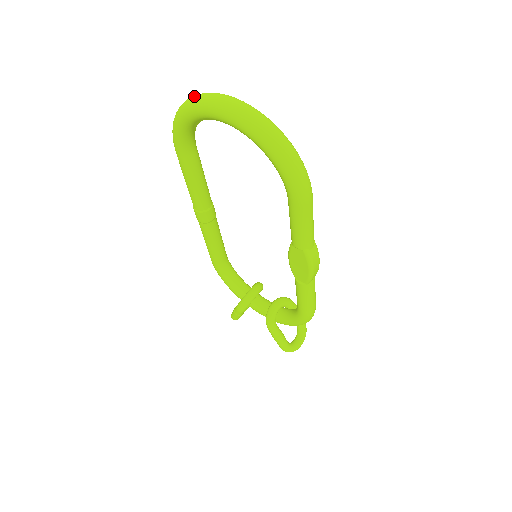
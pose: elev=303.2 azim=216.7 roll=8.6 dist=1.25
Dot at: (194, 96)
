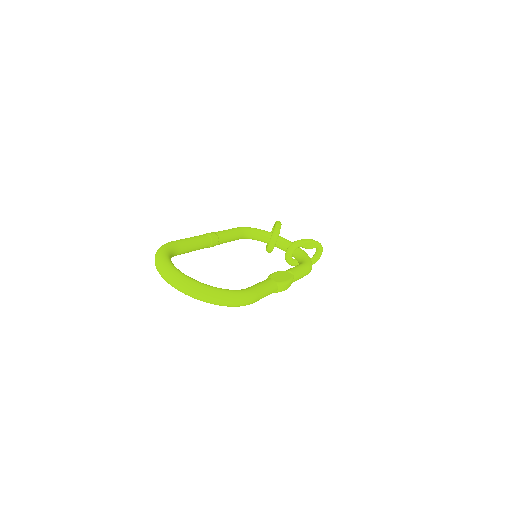
Dot at: (158, 270)
